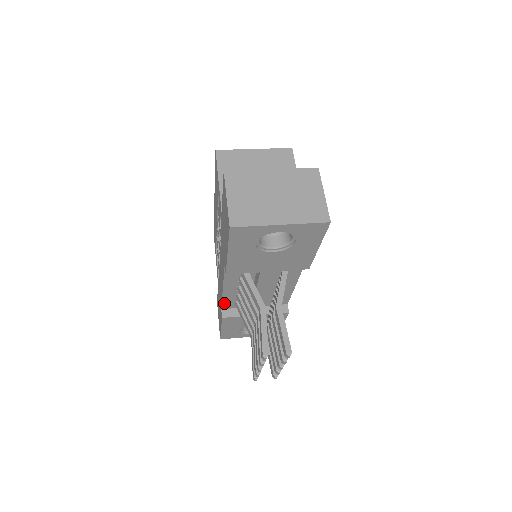
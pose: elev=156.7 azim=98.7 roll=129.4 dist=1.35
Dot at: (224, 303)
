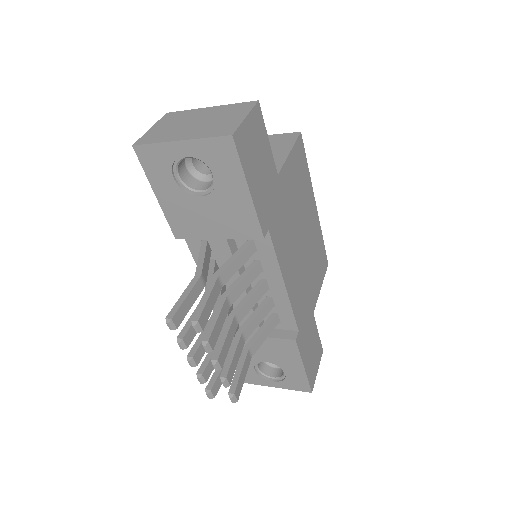
Dot at: occluded
